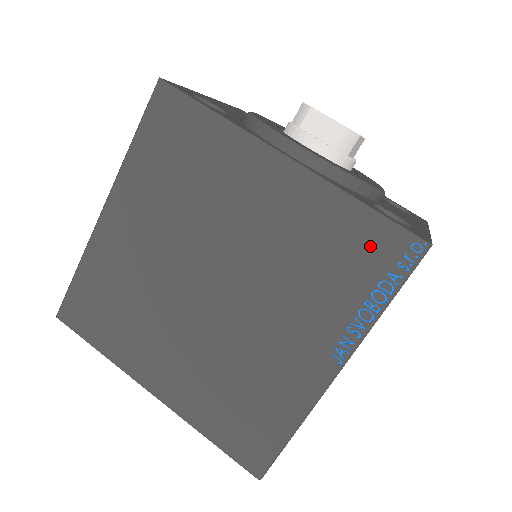
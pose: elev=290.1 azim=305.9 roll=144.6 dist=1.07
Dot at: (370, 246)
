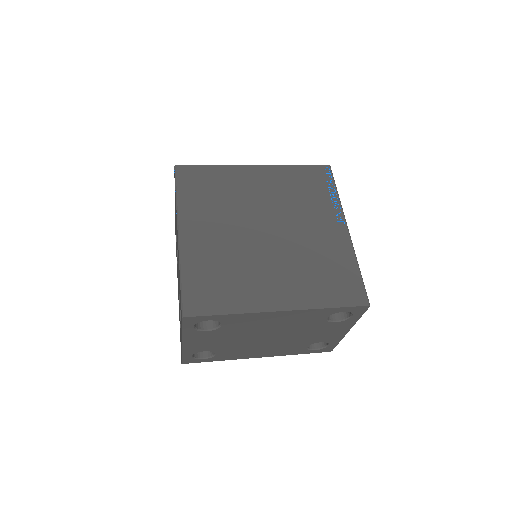
Dot at: (313, 177)
